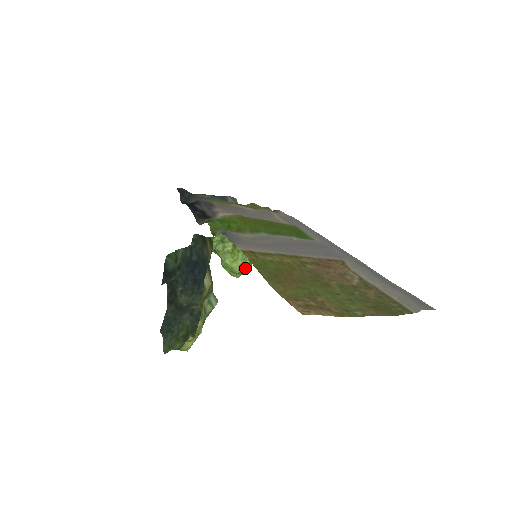
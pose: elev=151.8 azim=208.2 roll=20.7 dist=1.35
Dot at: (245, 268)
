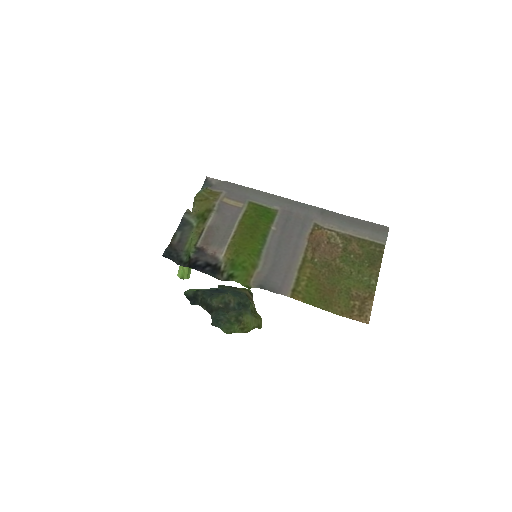
Dot at: occluded
